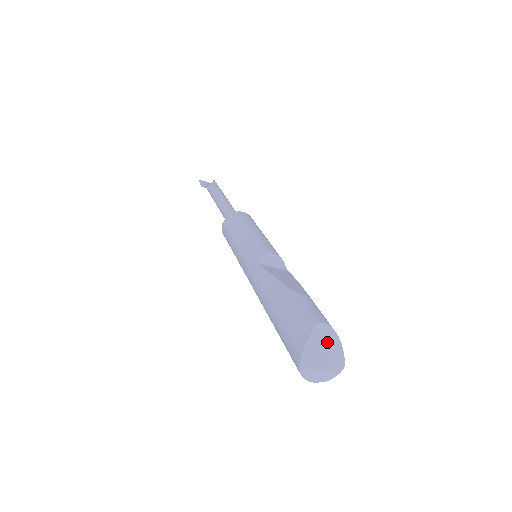
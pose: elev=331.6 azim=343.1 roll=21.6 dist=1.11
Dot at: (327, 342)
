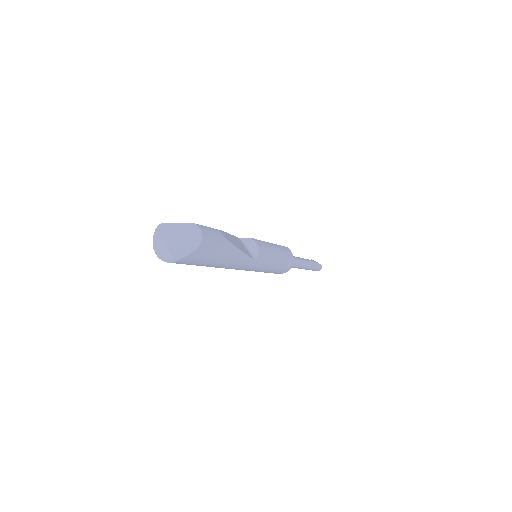
Dot at: (188, 237)
